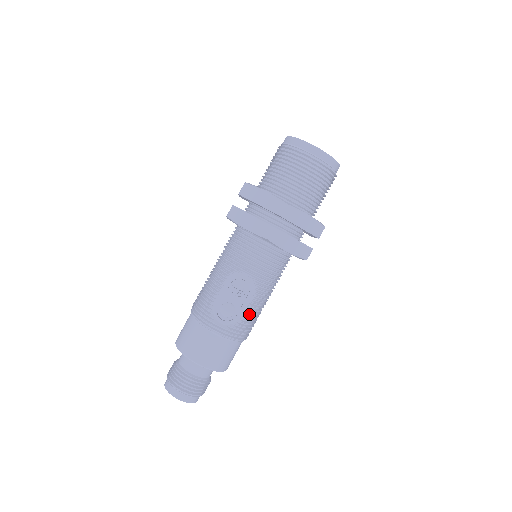
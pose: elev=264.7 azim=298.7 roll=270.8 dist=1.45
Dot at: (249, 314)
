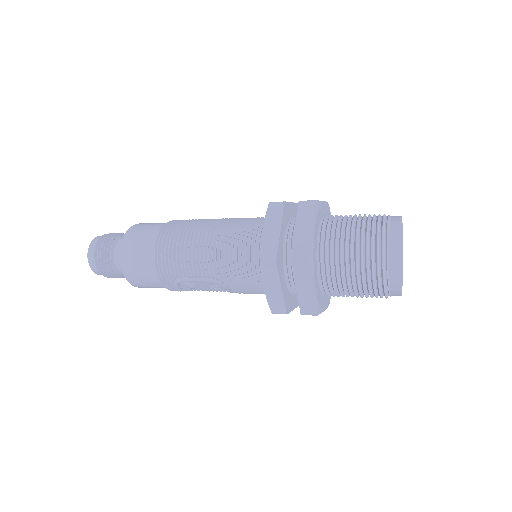
Dot at: occluded
